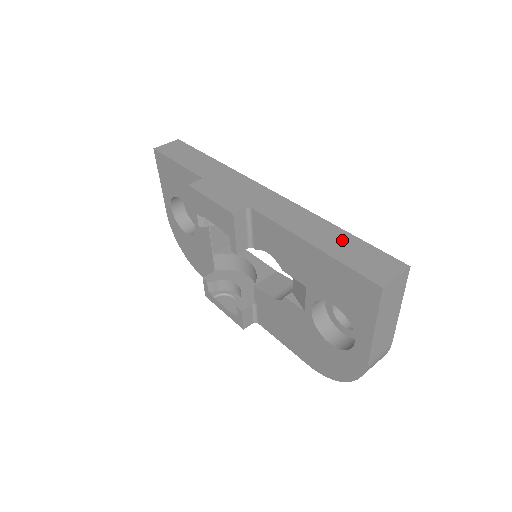
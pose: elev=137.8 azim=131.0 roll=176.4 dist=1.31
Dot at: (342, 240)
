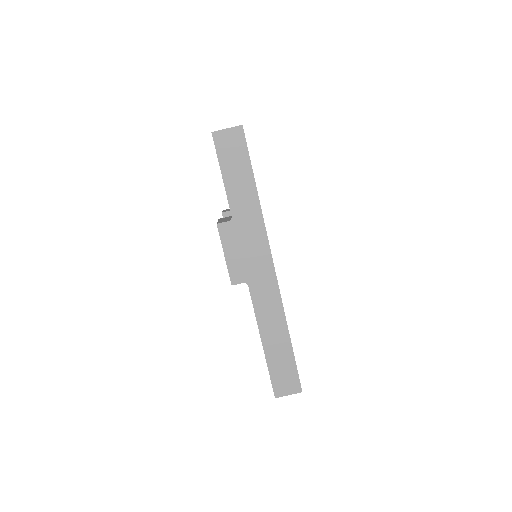
Dot at: (283, 352)
